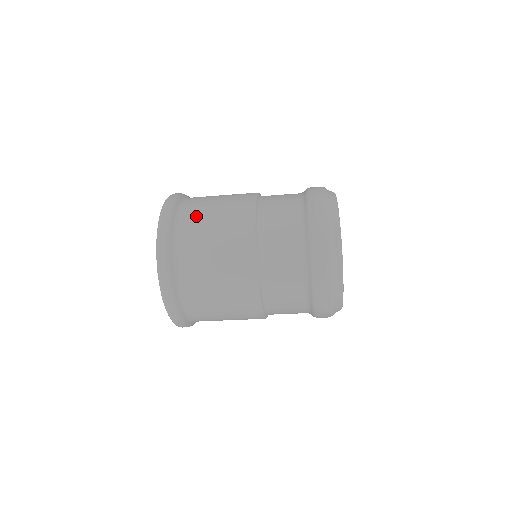
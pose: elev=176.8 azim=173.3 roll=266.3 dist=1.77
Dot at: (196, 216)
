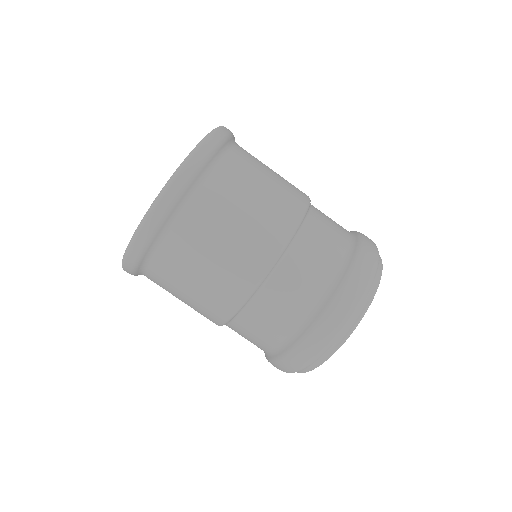
Dot at: (199, 229)
